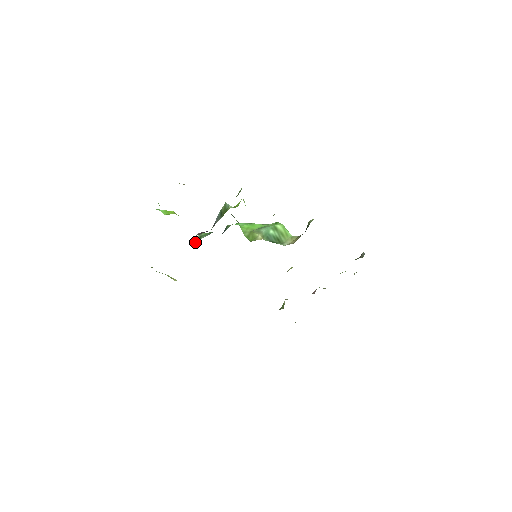
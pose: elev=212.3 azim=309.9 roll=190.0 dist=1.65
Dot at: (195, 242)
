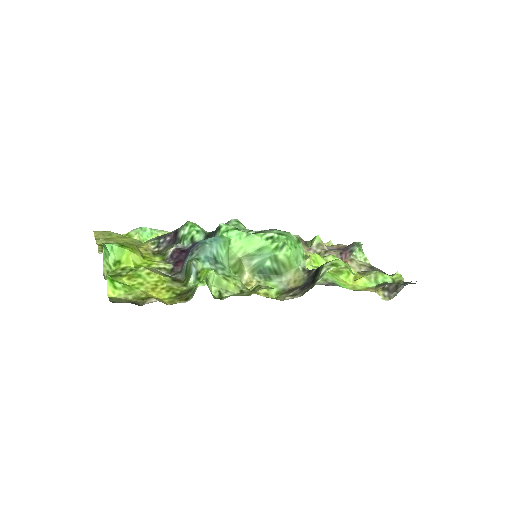
Dot at: (175, 242)
